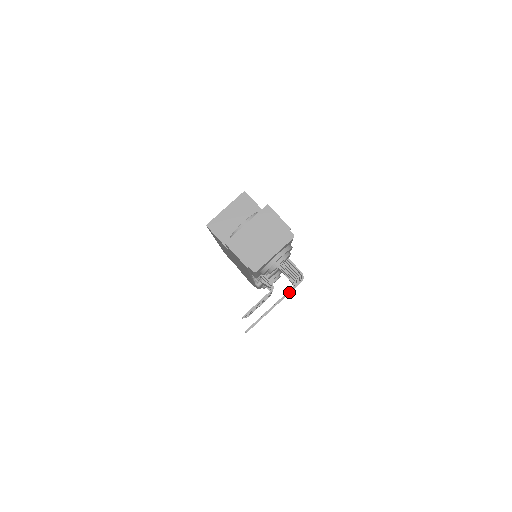
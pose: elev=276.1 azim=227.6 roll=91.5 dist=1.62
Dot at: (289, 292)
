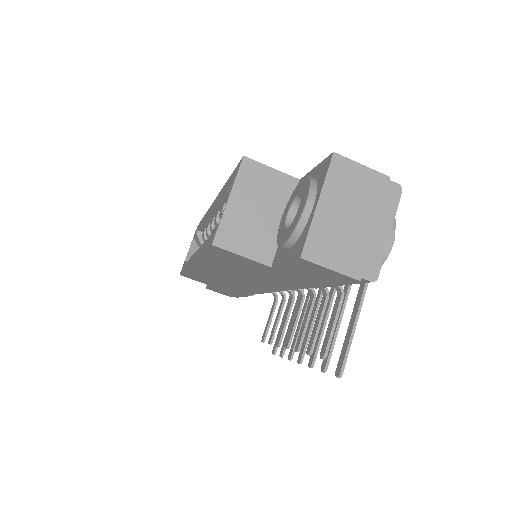
Dot at: (367, 283)
